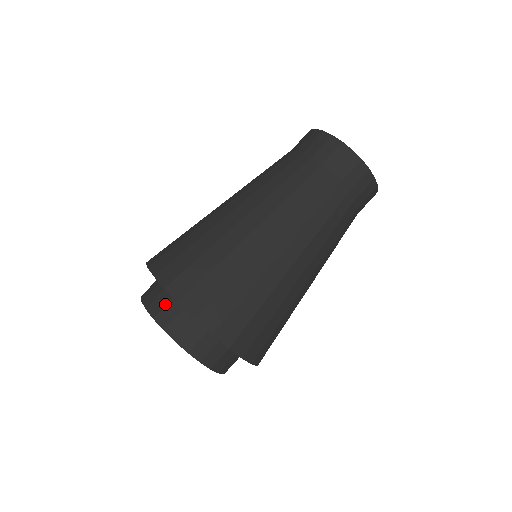
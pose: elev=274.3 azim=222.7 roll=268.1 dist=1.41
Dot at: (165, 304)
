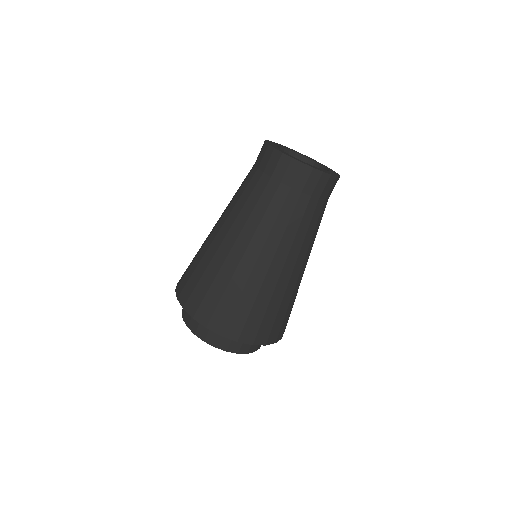
Dot at: (199, 323)
